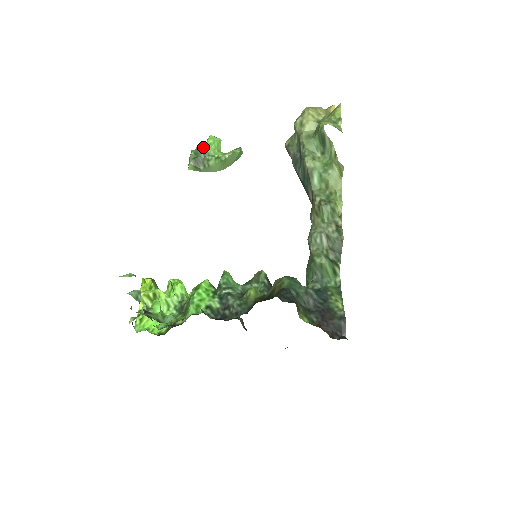
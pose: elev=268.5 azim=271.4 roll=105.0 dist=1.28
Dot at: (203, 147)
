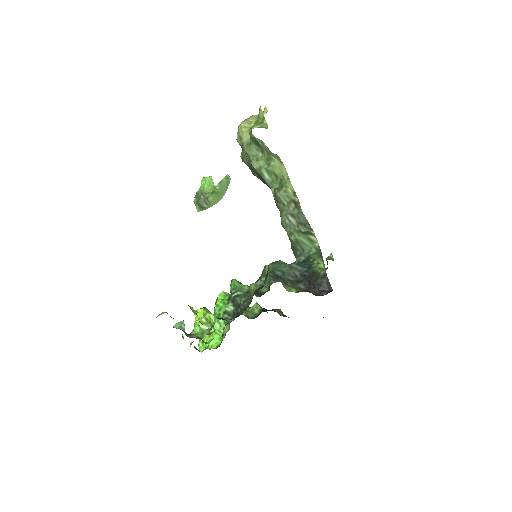
Dot at: (200, 190)
